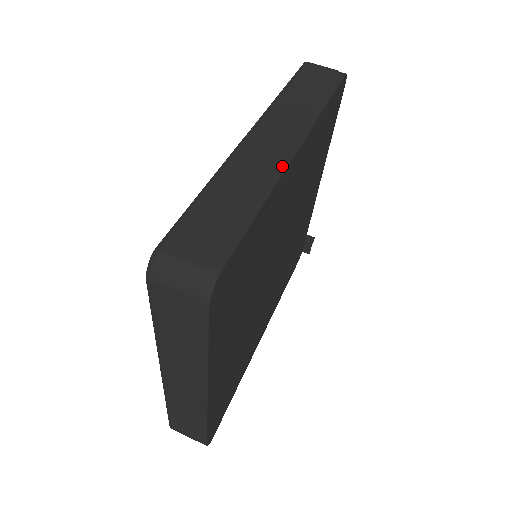
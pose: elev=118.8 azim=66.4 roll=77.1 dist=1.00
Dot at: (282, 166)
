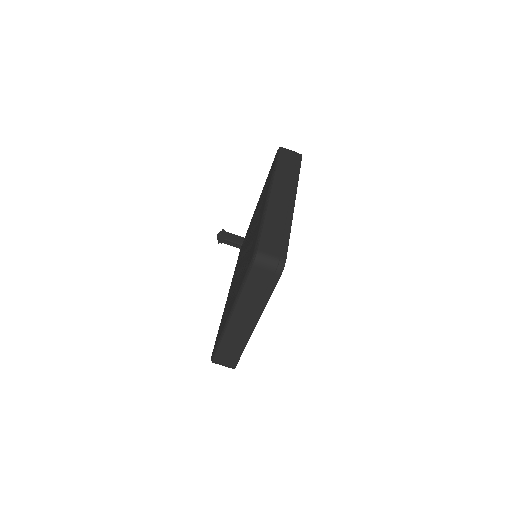
Dot at: (292, 209)
